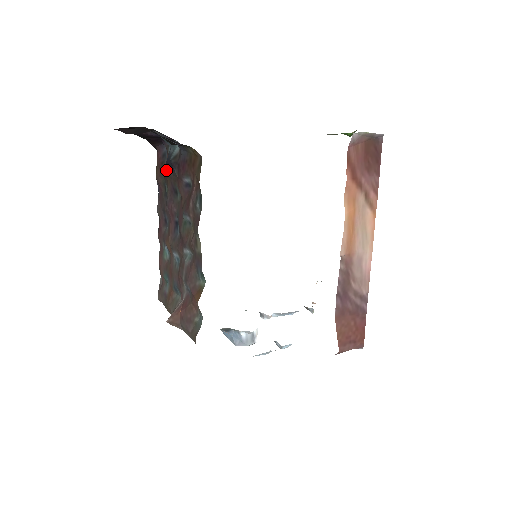
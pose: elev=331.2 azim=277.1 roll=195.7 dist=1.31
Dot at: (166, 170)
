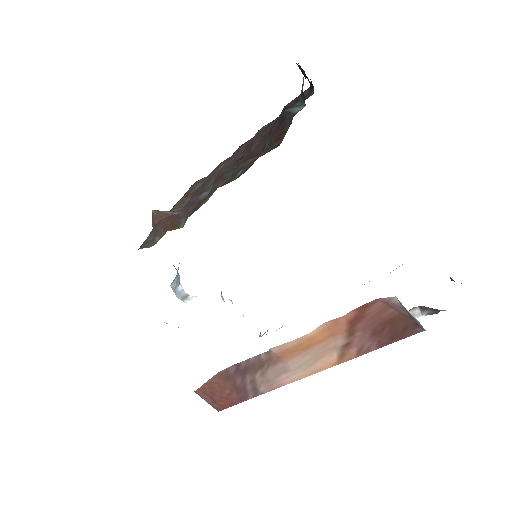
Dot at: occluded
